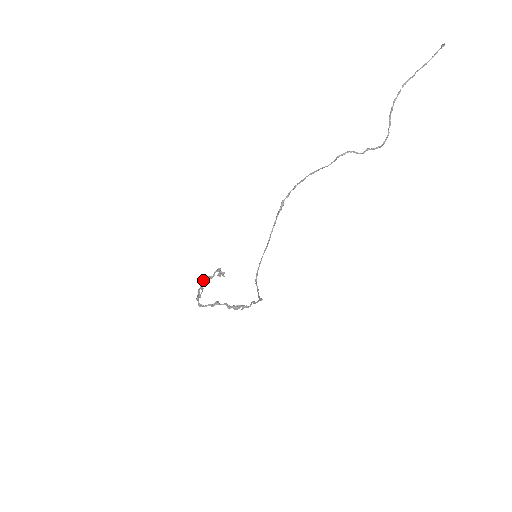
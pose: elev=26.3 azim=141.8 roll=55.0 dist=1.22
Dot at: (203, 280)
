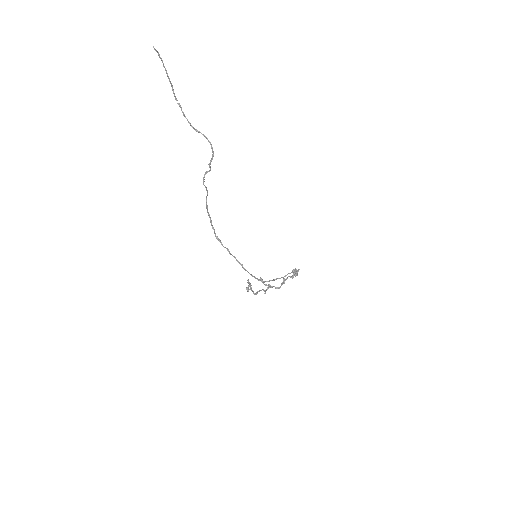
Dot at: occluded
